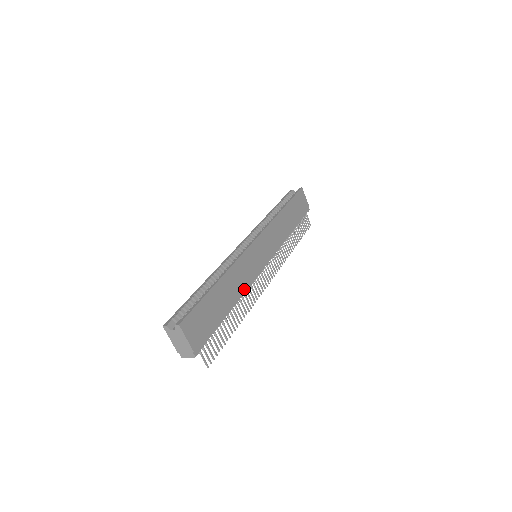
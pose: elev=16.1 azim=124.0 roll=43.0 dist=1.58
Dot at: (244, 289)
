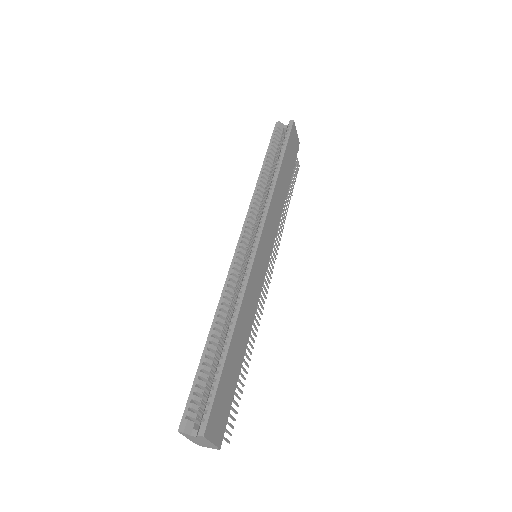
Dot at: (252, 318)
